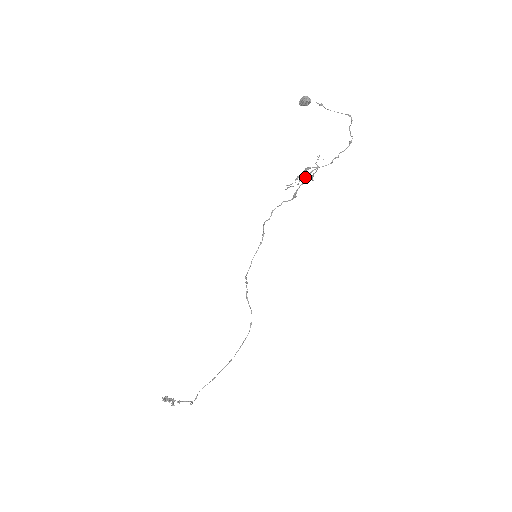
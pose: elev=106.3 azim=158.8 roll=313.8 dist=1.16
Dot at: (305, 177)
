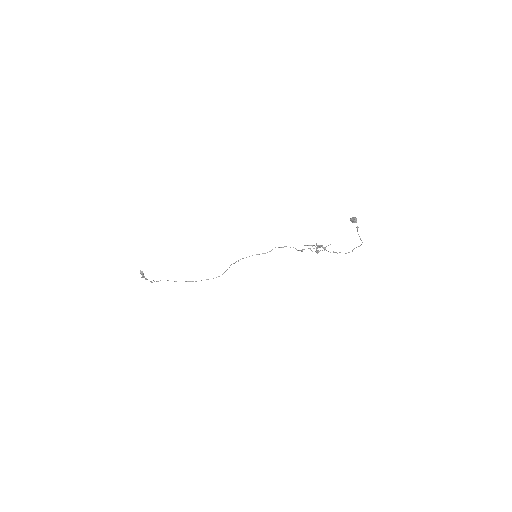
Dot at: (316, 249)
